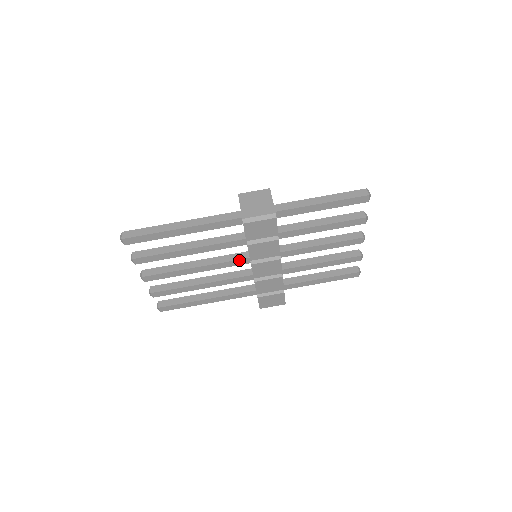
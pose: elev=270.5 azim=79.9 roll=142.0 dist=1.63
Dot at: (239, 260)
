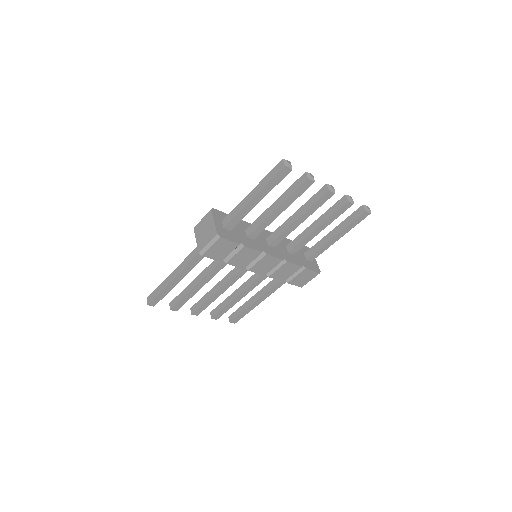
Dot at: occluded
